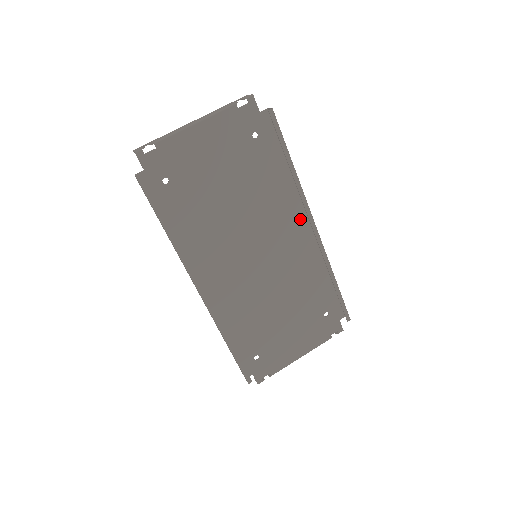
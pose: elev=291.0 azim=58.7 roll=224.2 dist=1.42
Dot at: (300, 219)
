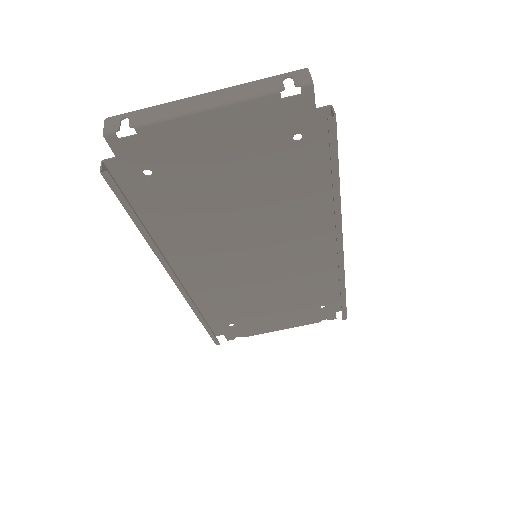
Dot at: (327, 231)
